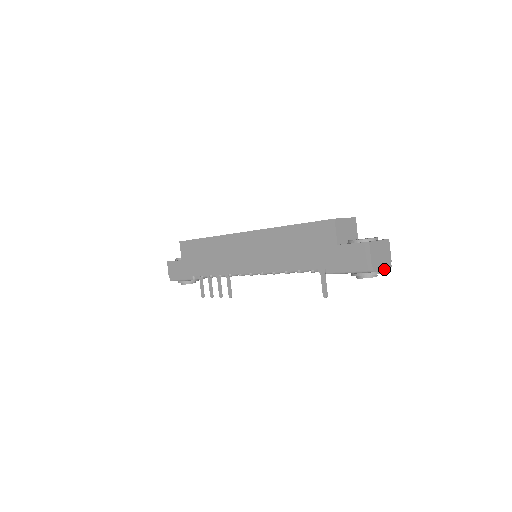
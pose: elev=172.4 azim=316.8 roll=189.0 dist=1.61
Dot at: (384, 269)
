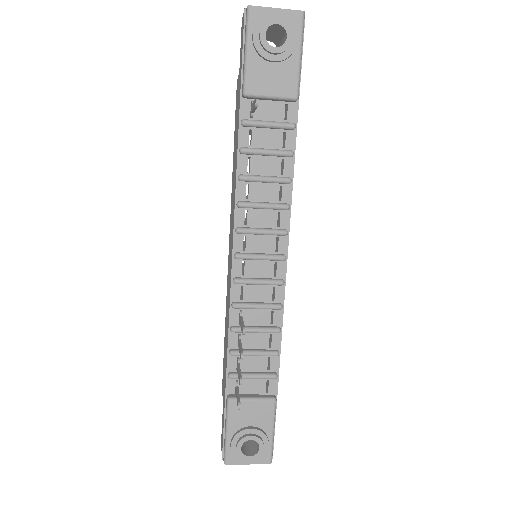
Dot at: (282, 10)
